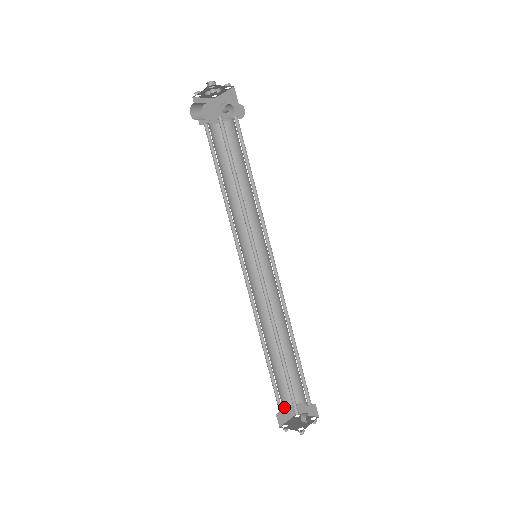
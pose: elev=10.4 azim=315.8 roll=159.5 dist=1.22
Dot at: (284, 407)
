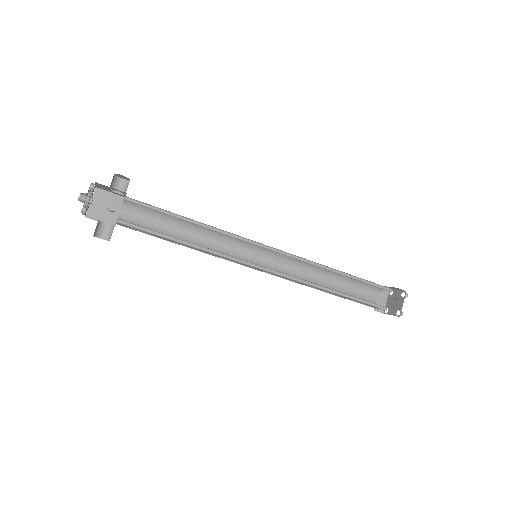
Dot at: (375, 301)
